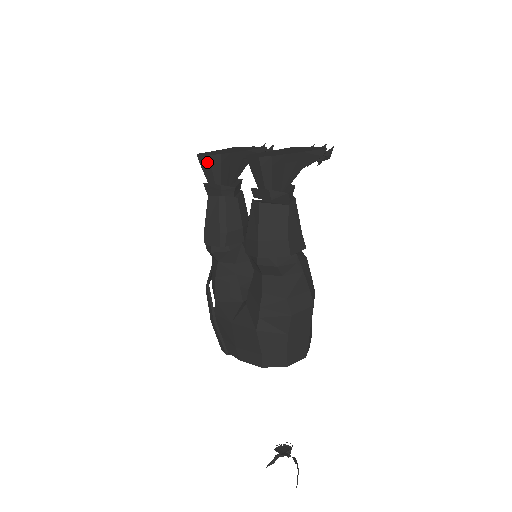
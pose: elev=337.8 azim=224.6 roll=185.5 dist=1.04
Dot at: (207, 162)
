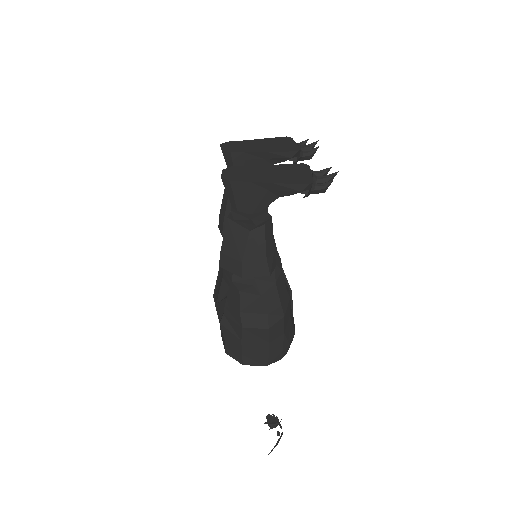
Dot at: (223, 155)
